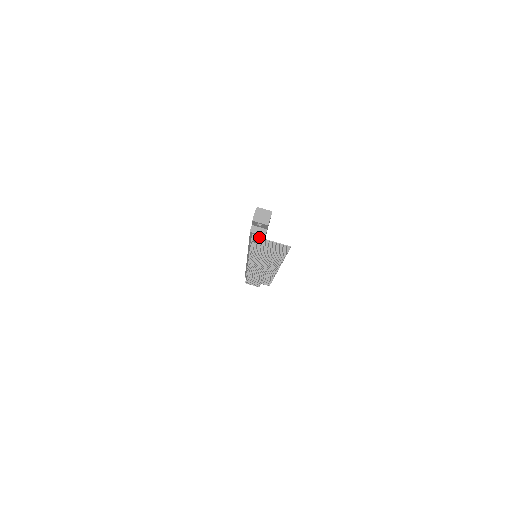
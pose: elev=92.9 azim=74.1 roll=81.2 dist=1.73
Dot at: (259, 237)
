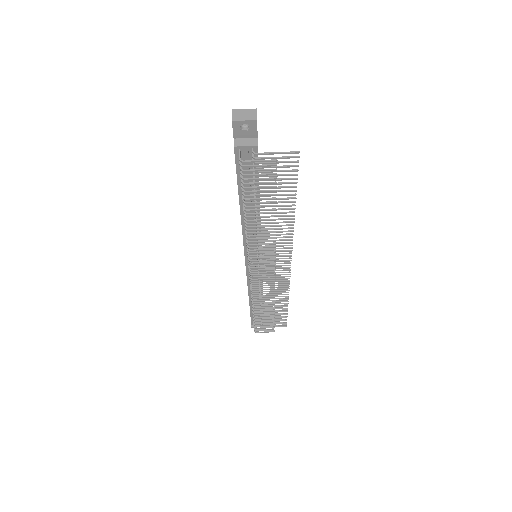
Dot at: (250, 164)
